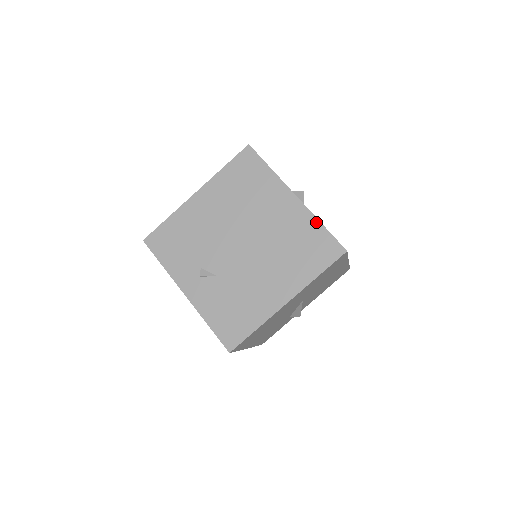
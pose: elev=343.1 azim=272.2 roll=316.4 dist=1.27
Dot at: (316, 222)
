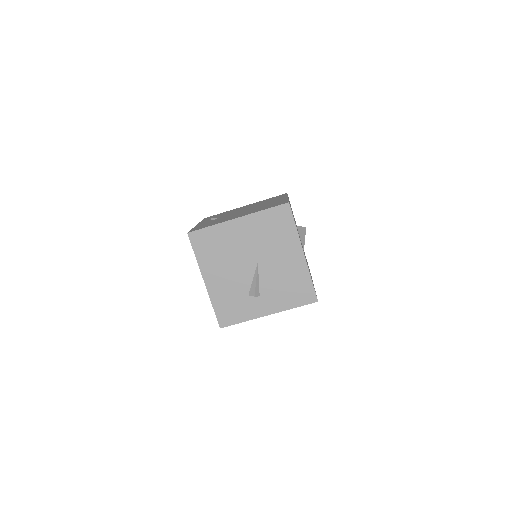
Dot at: occluded
